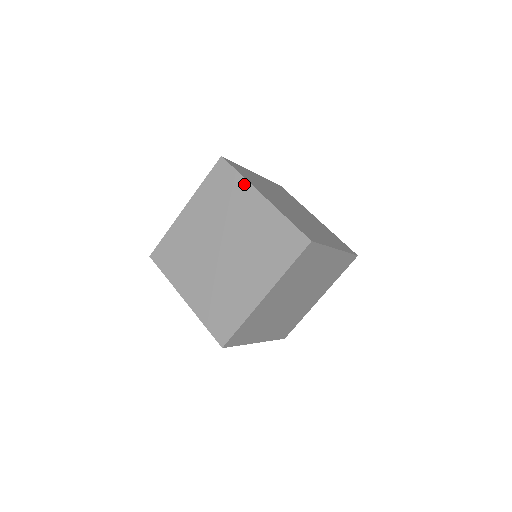
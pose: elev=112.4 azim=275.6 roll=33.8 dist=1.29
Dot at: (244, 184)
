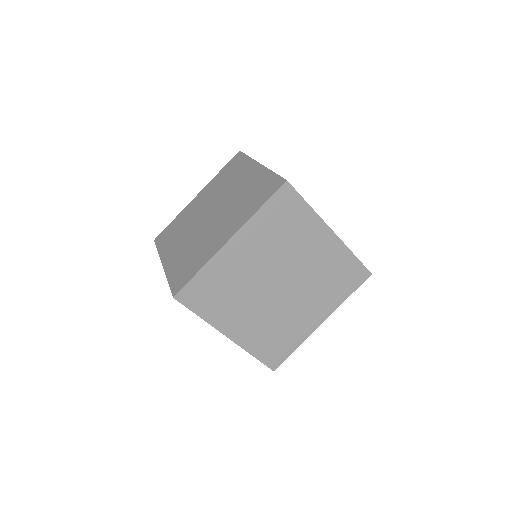
Dot at: (181, 213)
